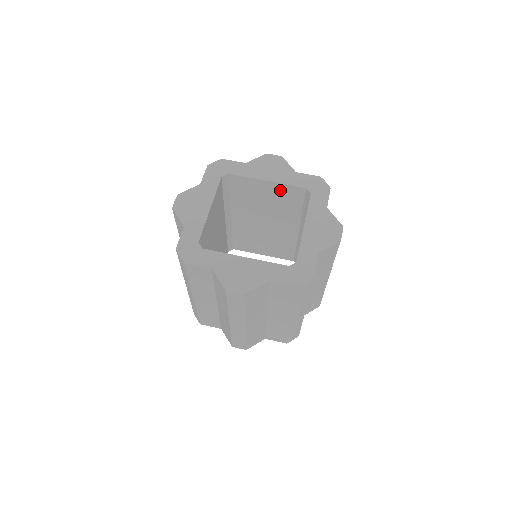
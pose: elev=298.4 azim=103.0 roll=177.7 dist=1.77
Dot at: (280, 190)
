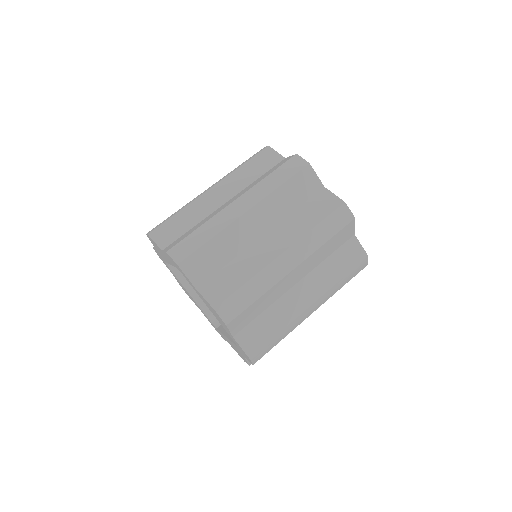
Dot at: occluded
